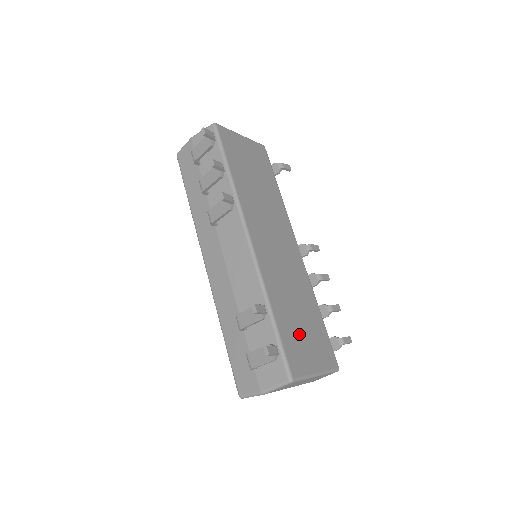
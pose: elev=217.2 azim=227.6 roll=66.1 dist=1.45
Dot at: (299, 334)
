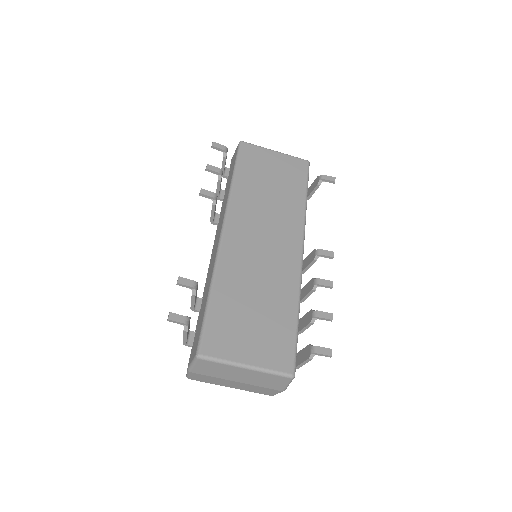
Dot at: (241, 322)
